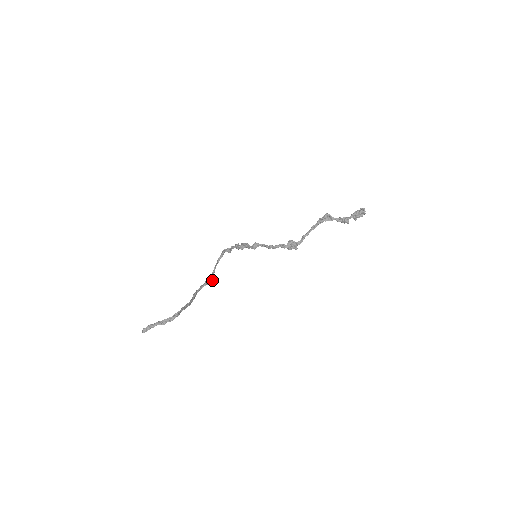
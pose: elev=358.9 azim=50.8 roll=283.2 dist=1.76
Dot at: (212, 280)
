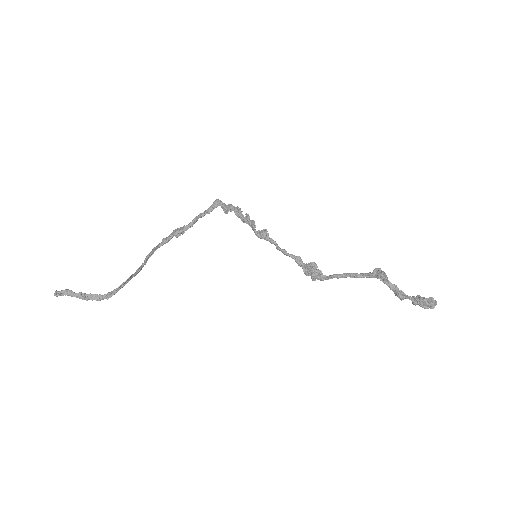
Dot at: (183, 233)
